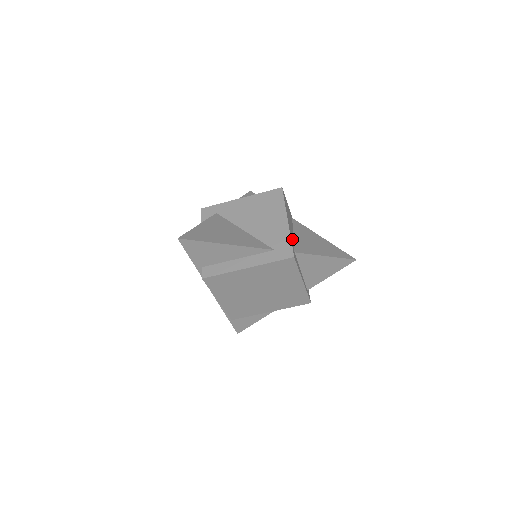
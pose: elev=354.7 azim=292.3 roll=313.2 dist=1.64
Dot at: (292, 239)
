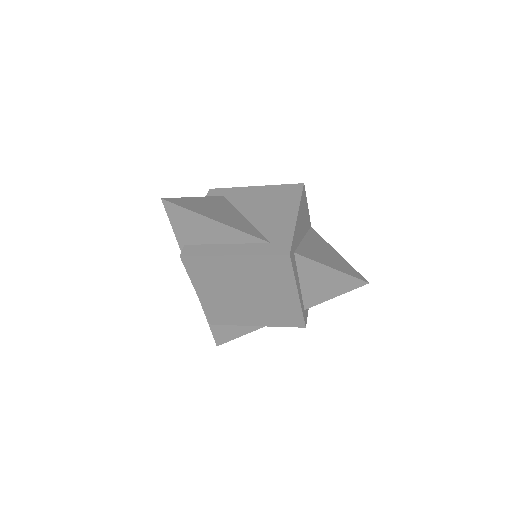
Dot at: (297, 239)
